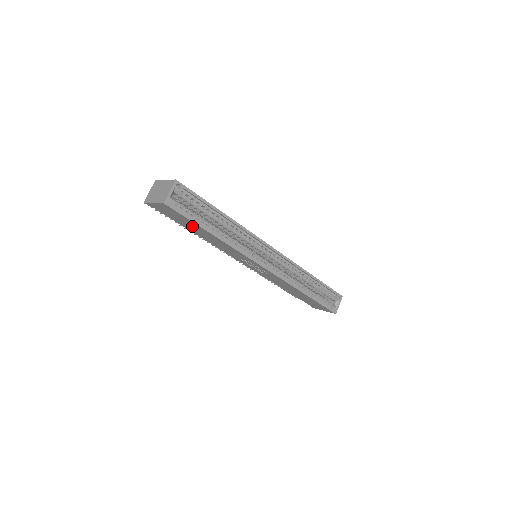
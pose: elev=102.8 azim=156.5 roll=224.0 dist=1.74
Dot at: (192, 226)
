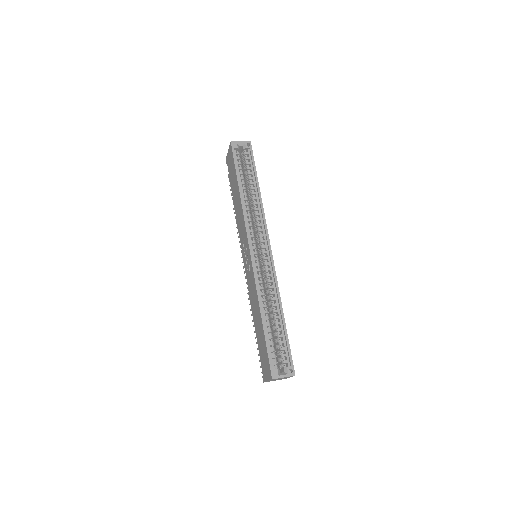
Dot at: (234, 181)
